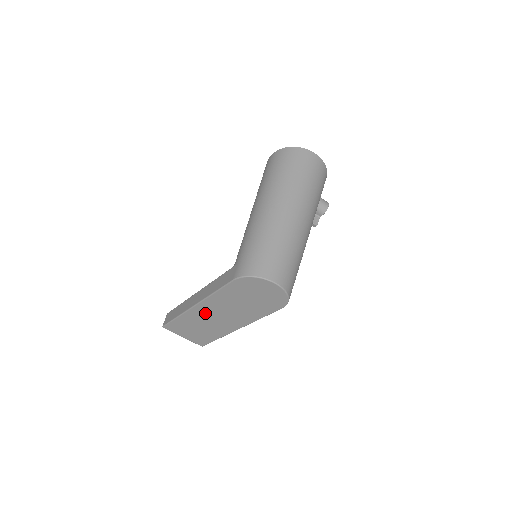
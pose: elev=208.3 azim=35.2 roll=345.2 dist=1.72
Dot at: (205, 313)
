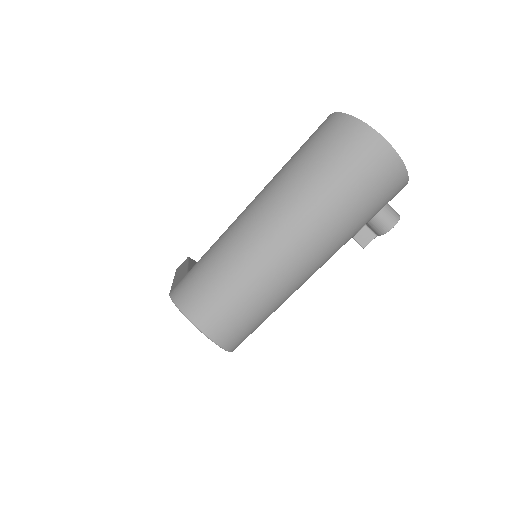
Dot at: occluded
